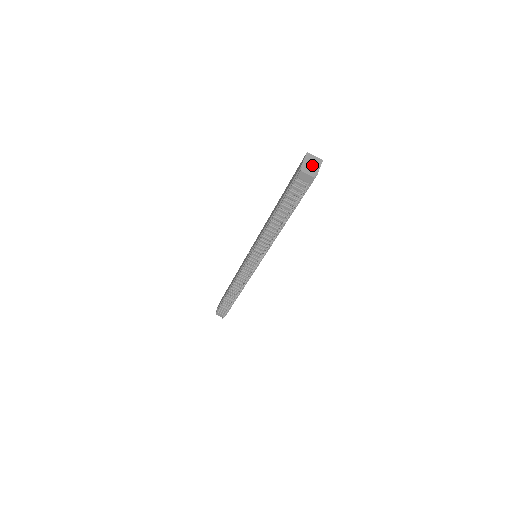
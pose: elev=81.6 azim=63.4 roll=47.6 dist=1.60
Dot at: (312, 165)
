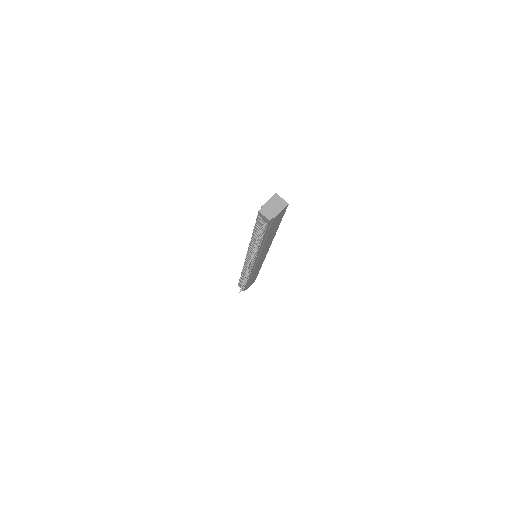
Dot at: (274, 207)
